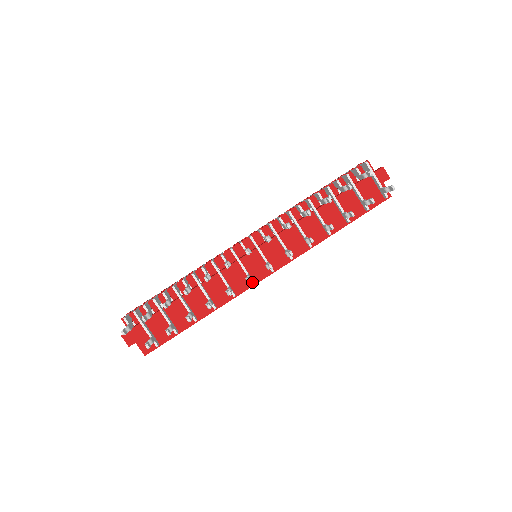
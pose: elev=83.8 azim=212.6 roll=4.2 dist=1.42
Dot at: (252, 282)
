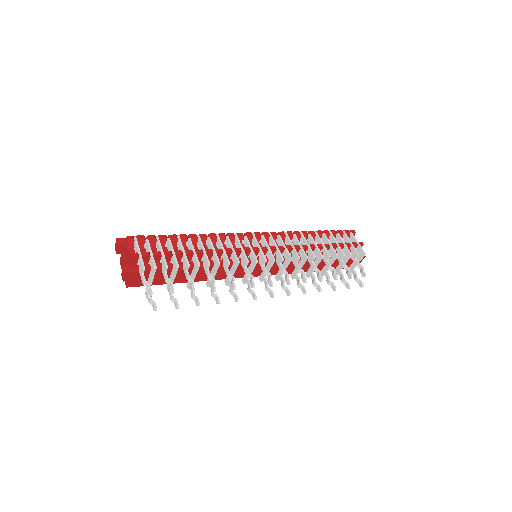
Dot at: (245, 283)
